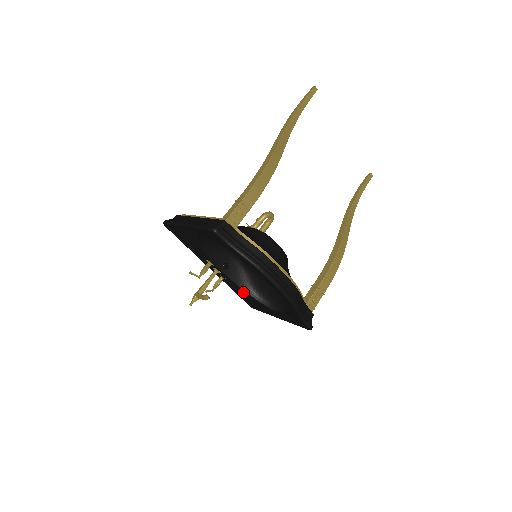
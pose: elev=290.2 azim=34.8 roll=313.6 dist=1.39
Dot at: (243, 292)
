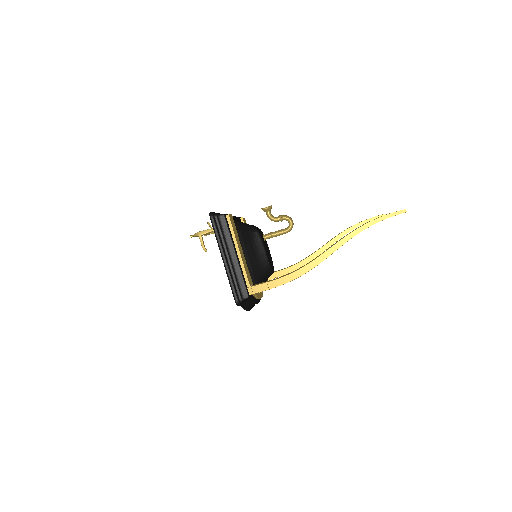
Dot at: occluded
